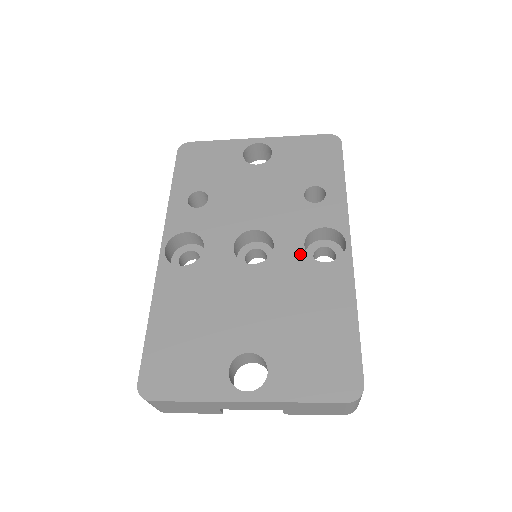
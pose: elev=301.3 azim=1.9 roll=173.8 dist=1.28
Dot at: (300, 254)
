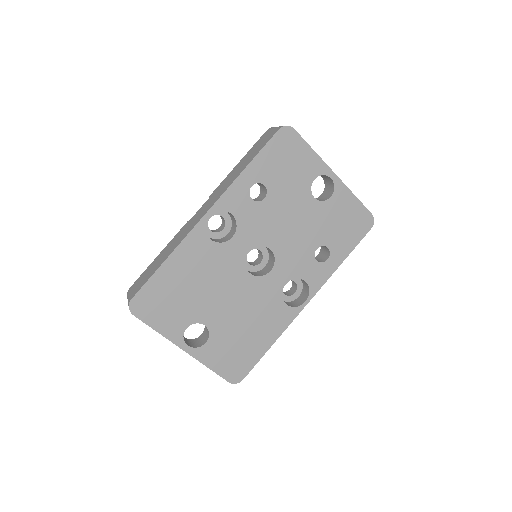
Dot at: (279, 288)
